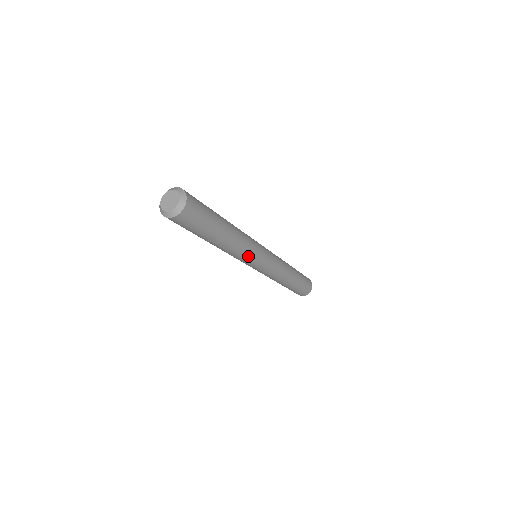
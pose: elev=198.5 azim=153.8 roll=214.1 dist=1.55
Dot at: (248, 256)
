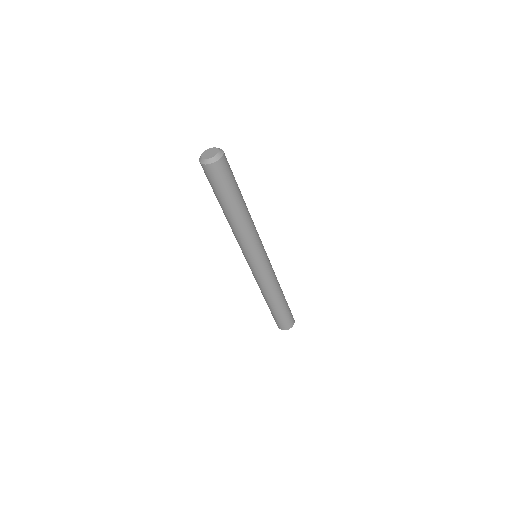
Dot at: (251, 245)
